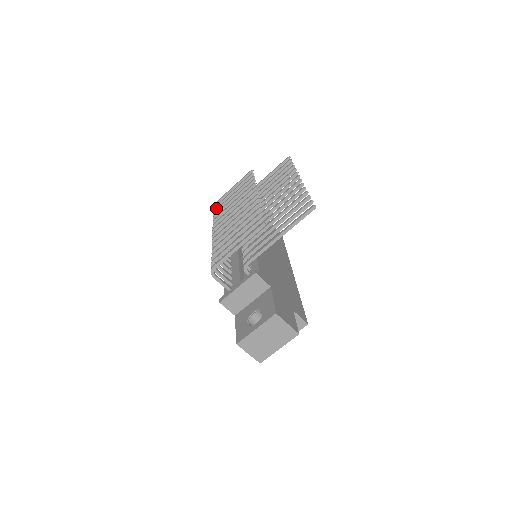
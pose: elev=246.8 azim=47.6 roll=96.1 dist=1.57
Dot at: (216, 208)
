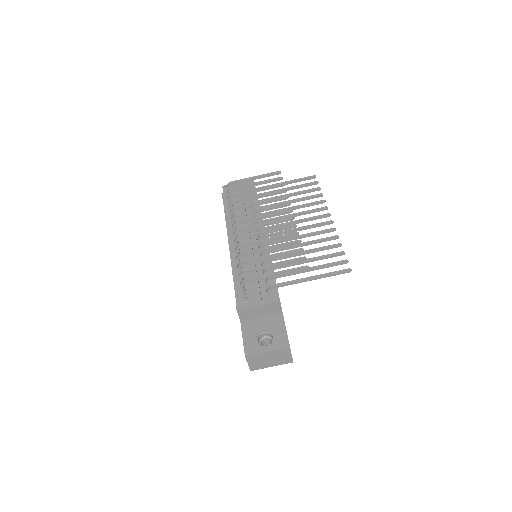
Dot at: (233, 190)
